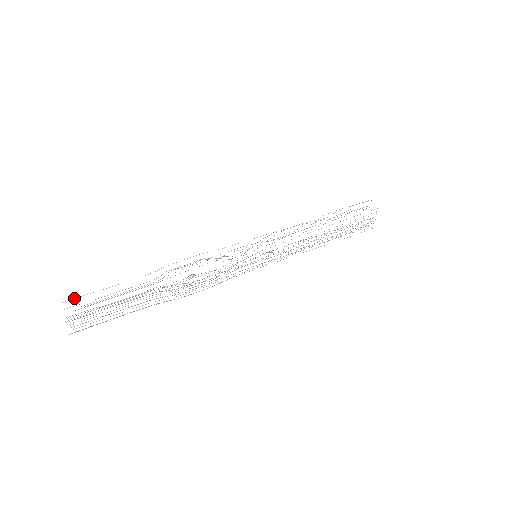
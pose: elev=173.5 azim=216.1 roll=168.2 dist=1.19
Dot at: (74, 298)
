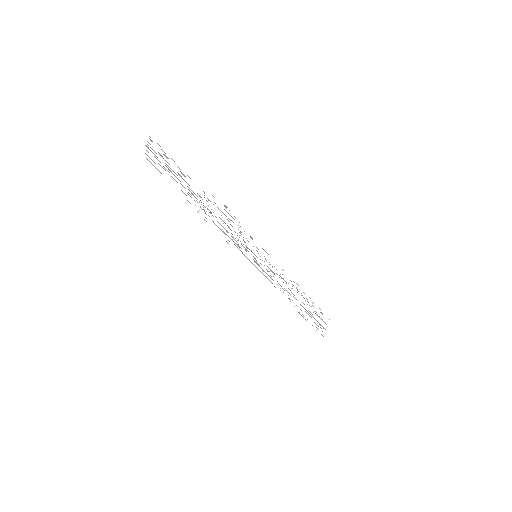
Dot at: occluded
